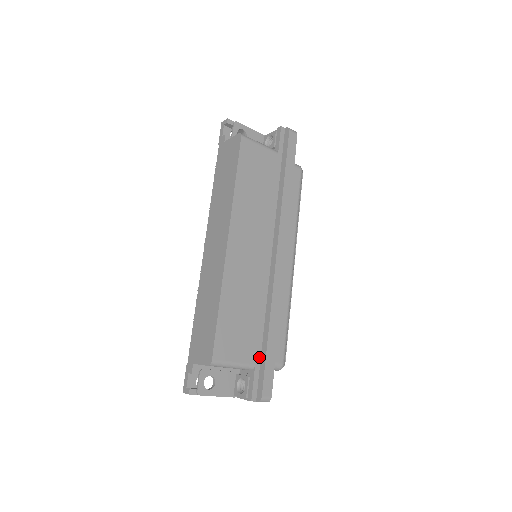
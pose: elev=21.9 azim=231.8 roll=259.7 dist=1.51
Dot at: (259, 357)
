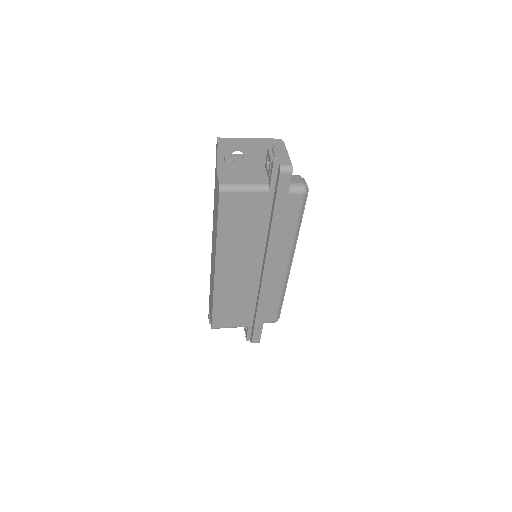
Dot at: (252, 322)
